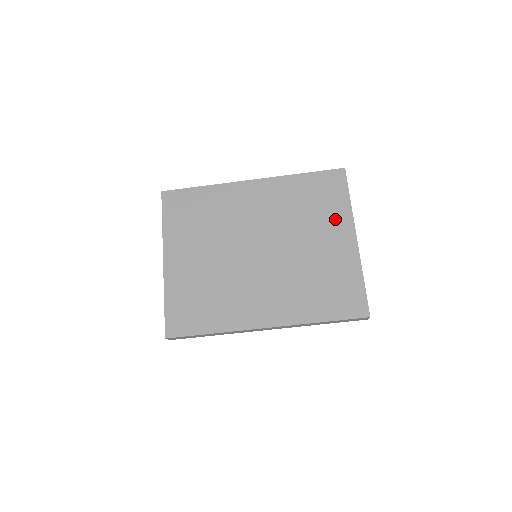
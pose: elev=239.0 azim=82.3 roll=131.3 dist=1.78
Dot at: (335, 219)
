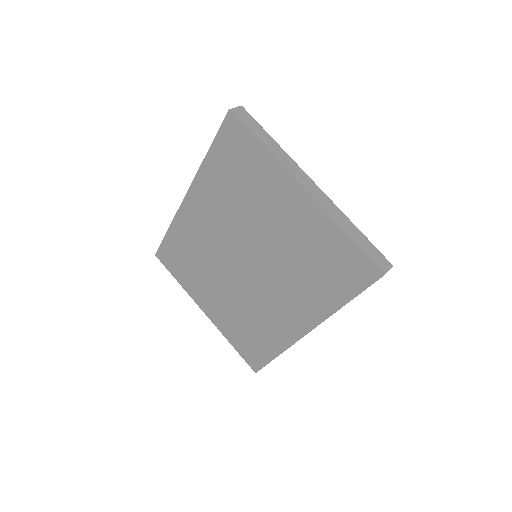
Dot at: (269, 182)
